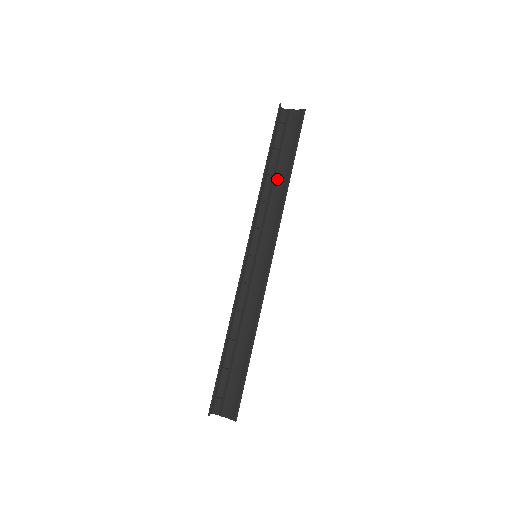
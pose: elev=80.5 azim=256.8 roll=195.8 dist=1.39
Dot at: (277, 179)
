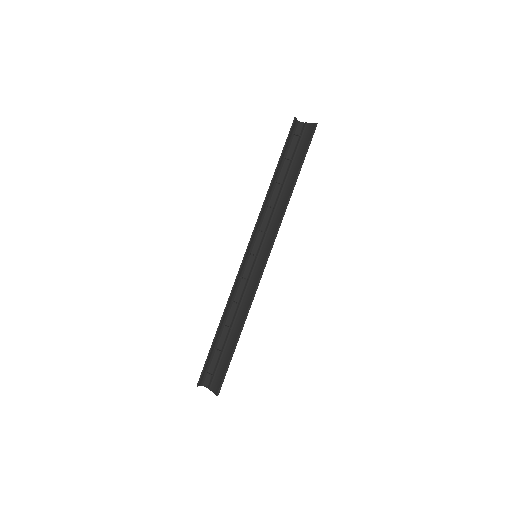
Dot at: (284, 188)
